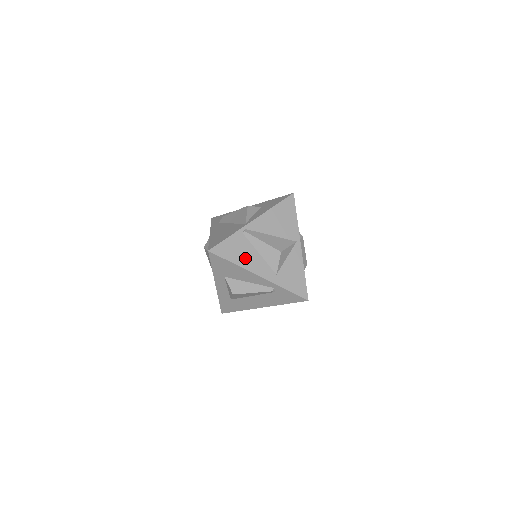
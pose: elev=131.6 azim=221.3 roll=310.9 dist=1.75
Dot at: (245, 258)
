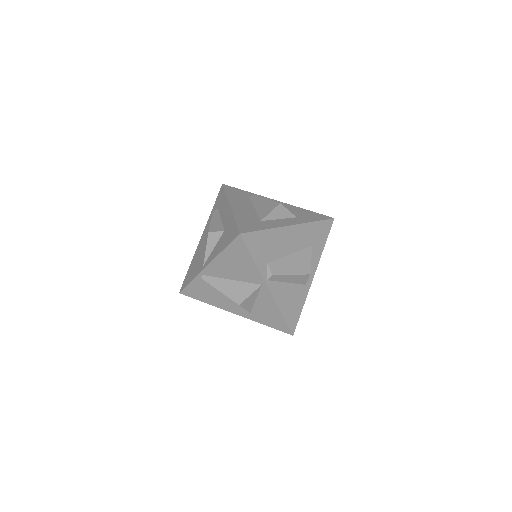
Dot at: (214, 299)
